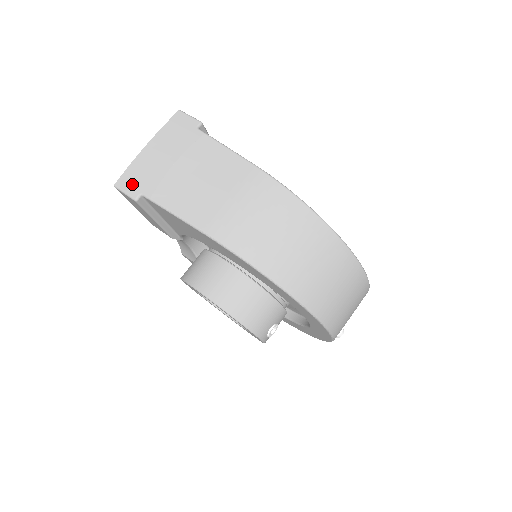
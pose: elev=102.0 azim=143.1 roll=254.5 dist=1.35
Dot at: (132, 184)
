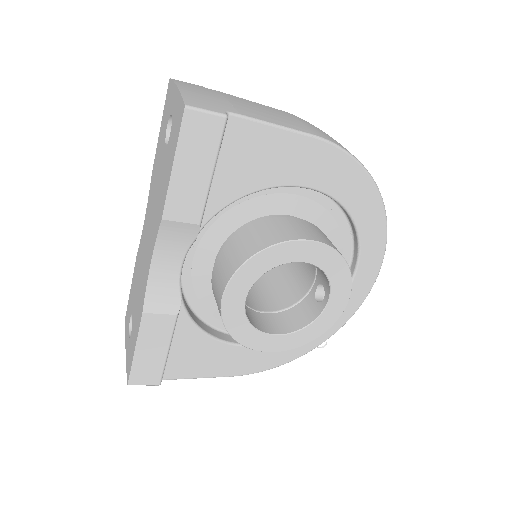
Dot at: (206, 105)
